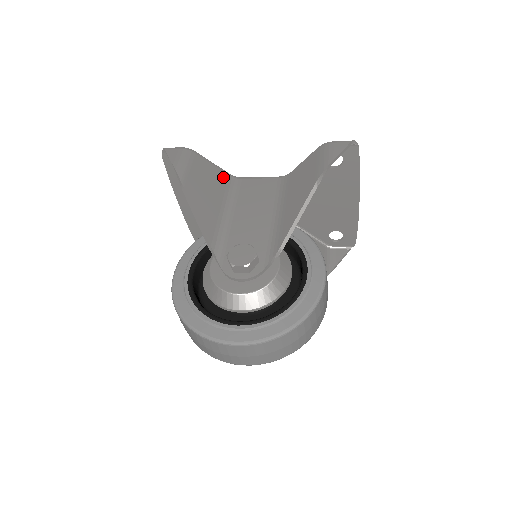
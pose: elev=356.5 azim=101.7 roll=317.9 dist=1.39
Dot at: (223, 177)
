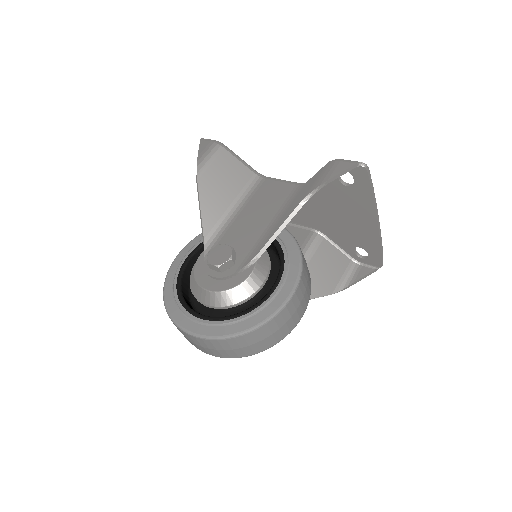
Dot at: (246, 174)
